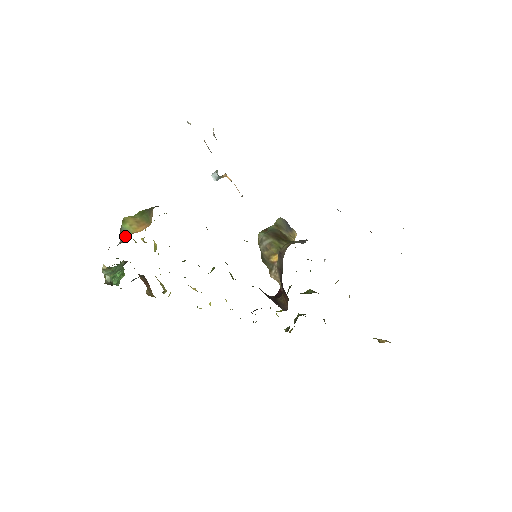
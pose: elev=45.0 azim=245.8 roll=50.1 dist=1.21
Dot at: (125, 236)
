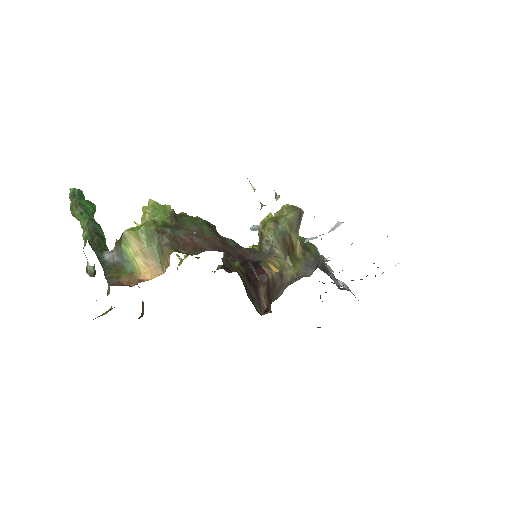
Dot at: (126, 263)
